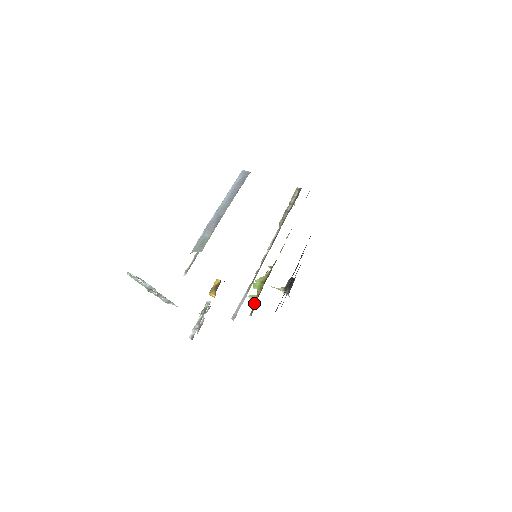
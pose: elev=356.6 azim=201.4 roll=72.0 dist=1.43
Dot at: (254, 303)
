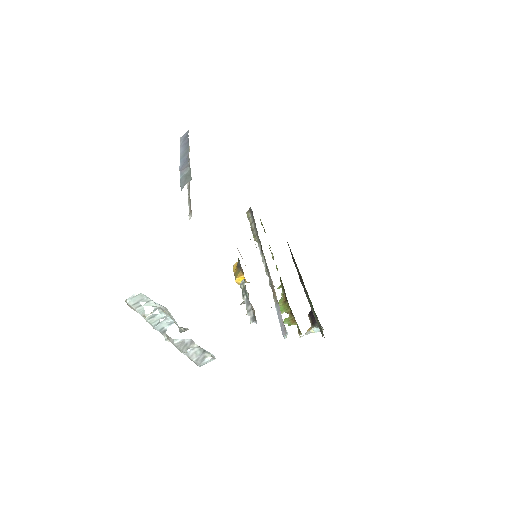
Dot at: (293, 323)
